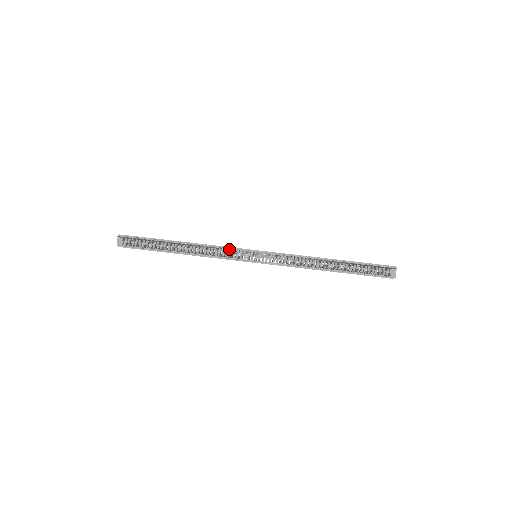
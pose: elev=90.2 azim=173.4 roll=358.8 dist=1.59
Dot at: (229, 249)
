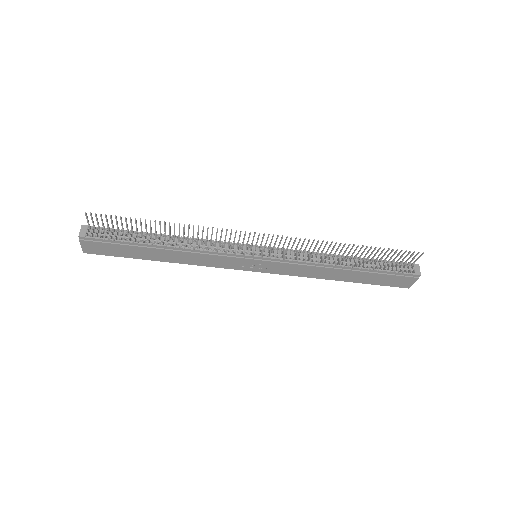
Dot at: (225, 241)
